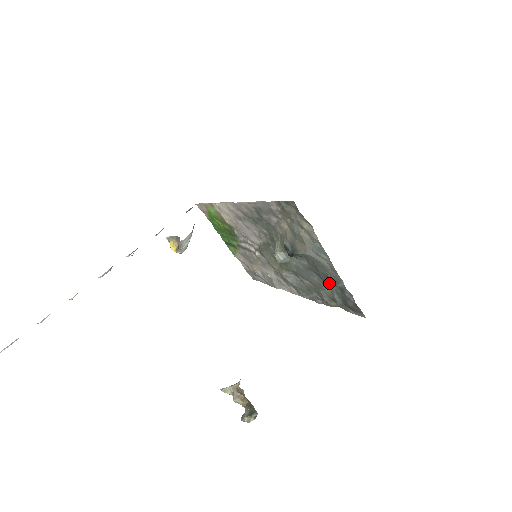
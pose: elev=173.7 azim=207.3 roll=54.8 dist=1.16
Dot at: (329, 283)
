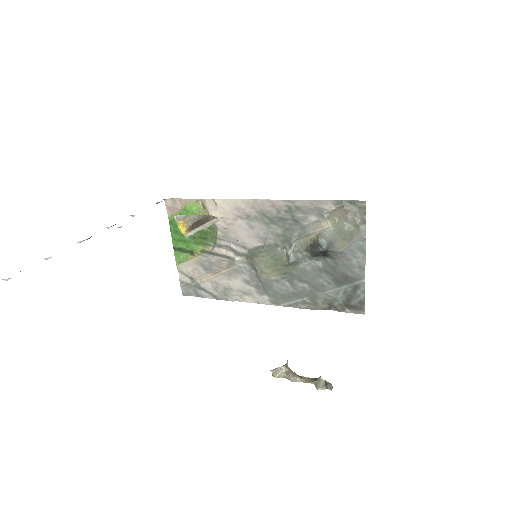
Dot at: (342, 282)
